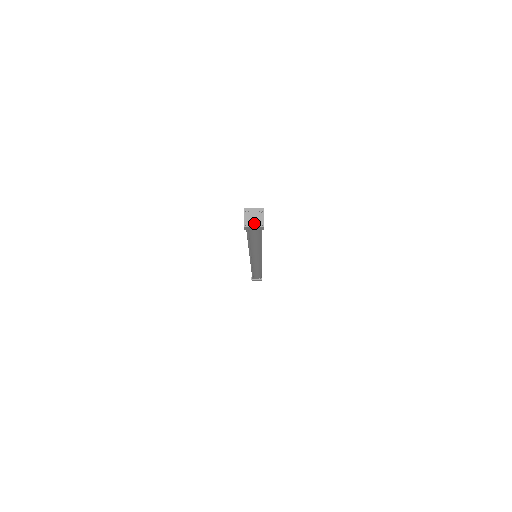
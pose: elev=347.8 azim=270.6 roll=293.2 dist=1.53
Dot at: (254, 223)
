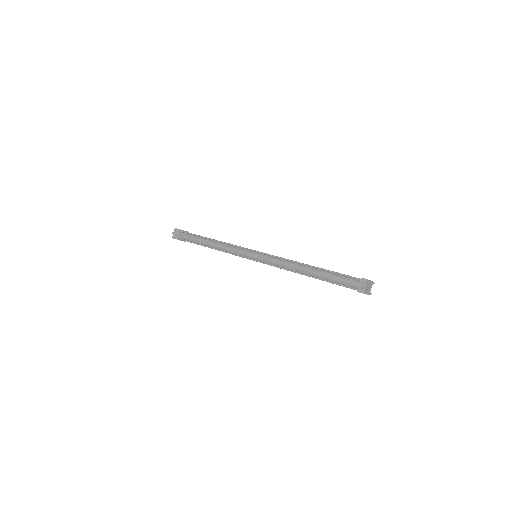
Dot at: (367, 291)
